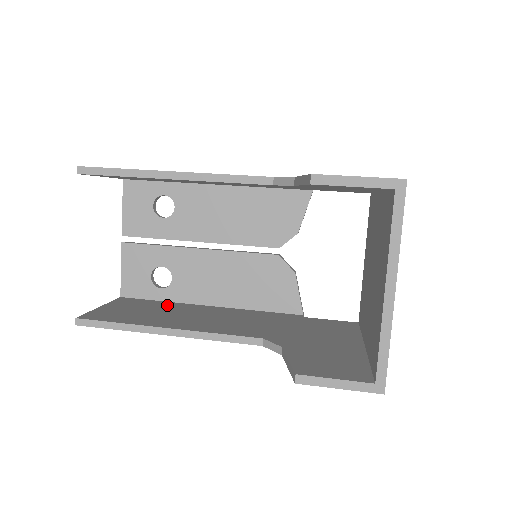
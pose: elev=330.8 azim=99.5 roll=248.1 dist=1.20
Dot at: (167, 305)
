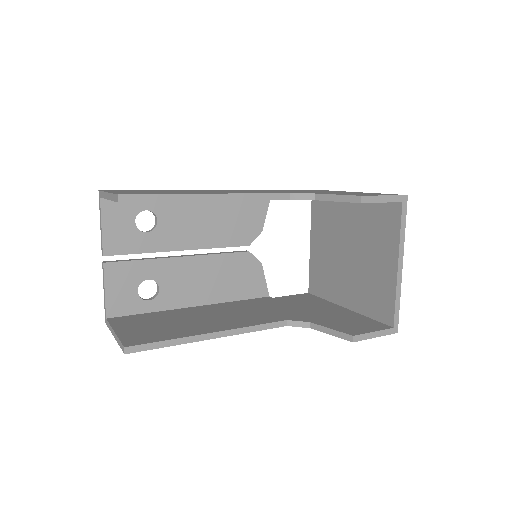
Dot at: (165, 315)
